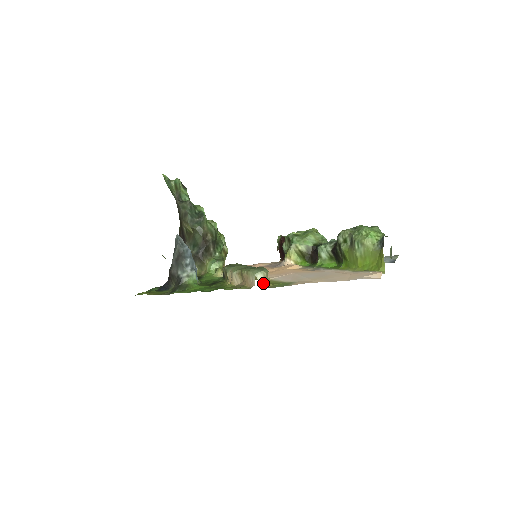
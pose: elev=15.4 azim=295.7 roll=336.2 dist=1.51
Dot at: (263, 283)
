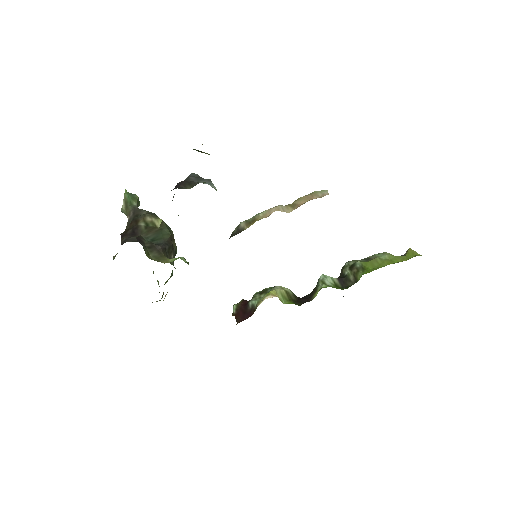
Dot at: occluded
